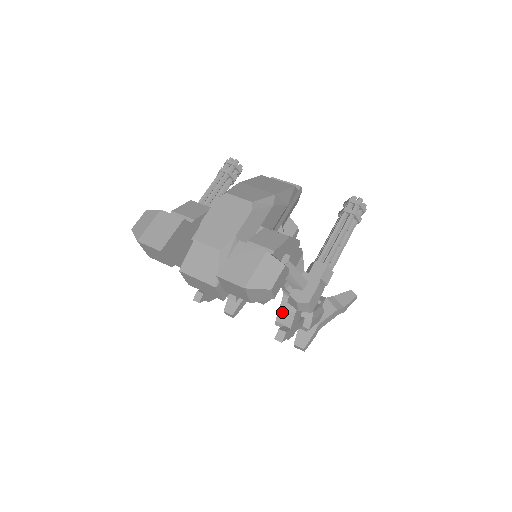
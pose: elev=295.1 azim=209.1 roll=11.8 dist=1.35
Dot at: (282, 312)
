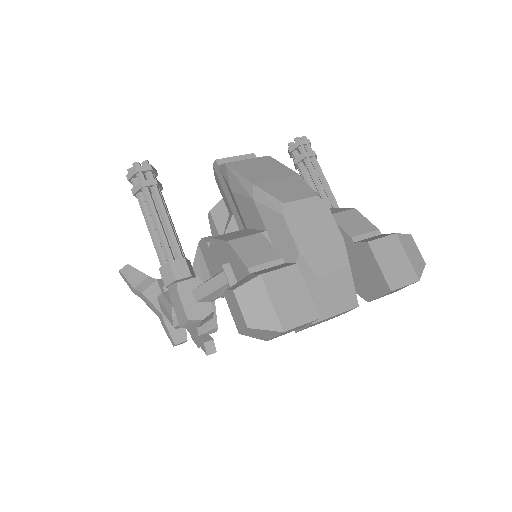
Dot at: occluded
